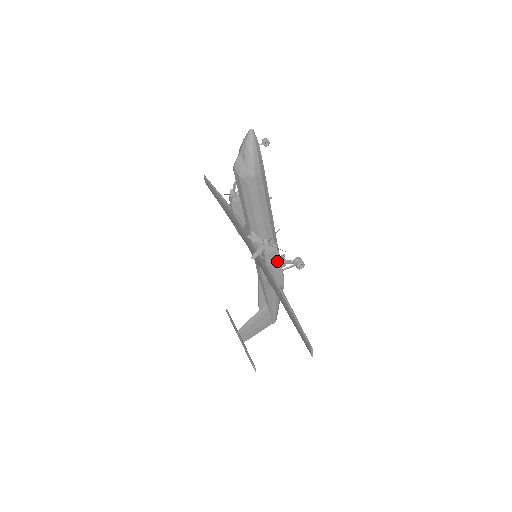
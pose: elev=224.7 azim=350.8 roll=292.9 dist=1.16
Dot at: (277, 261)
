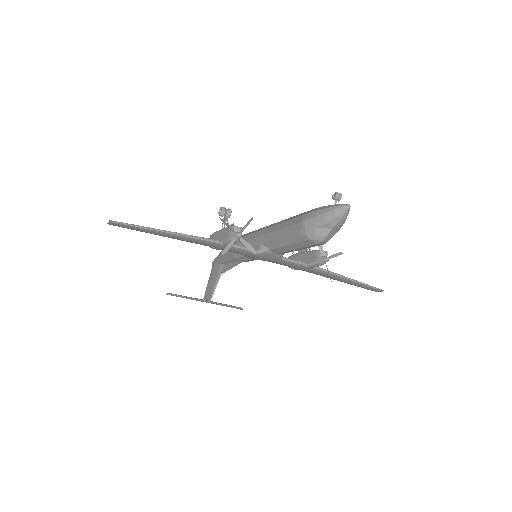
Dot at: occluded
